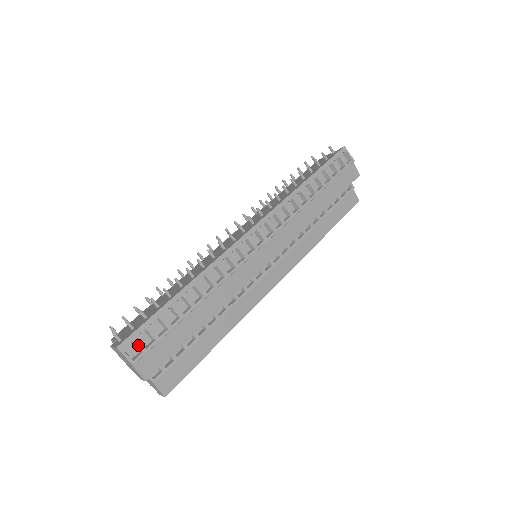
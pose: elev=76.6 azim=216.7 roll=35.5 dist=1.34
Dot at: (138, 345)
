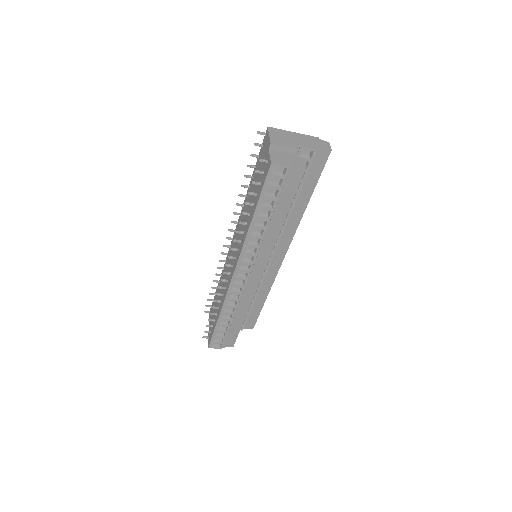
Dot at: (217, 343)
